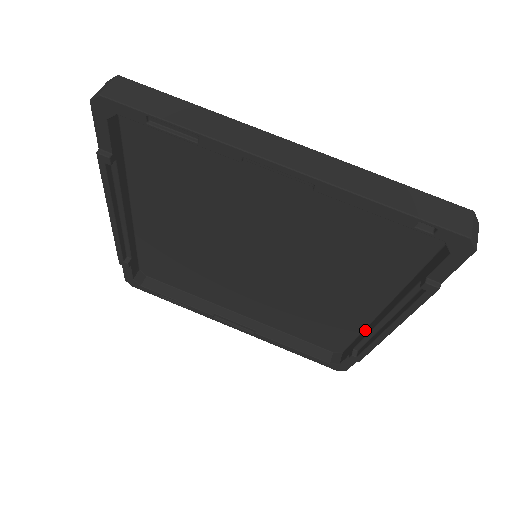
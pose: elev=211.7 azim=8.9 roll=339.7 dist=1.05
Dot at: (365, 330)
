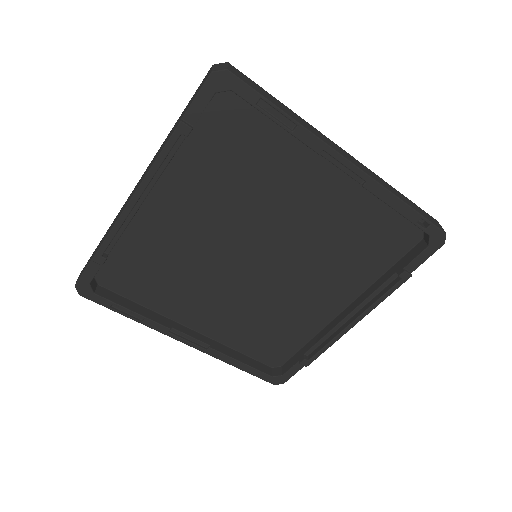
Dot at: (319, 333)
